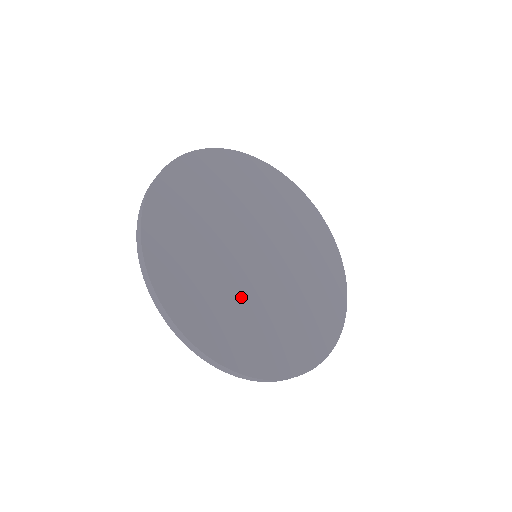
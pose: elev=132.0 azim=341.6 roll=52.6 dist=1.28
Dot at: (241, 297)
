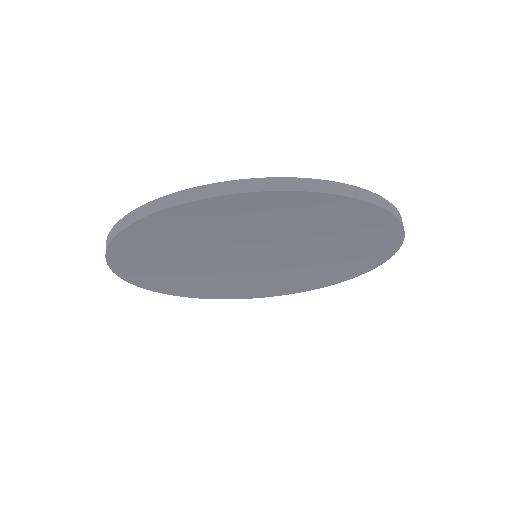
Dot at: occluded
